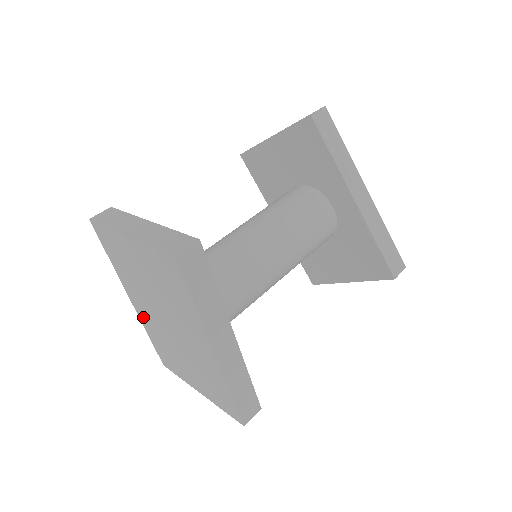
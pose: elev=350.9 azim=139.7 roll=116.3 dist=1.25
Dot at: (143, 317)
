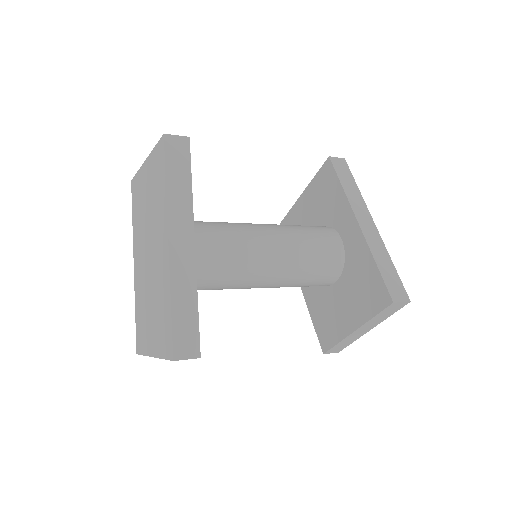
Dot at: (137, 279)
